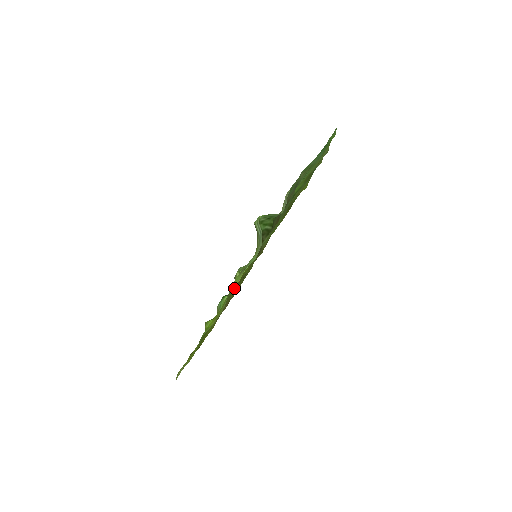
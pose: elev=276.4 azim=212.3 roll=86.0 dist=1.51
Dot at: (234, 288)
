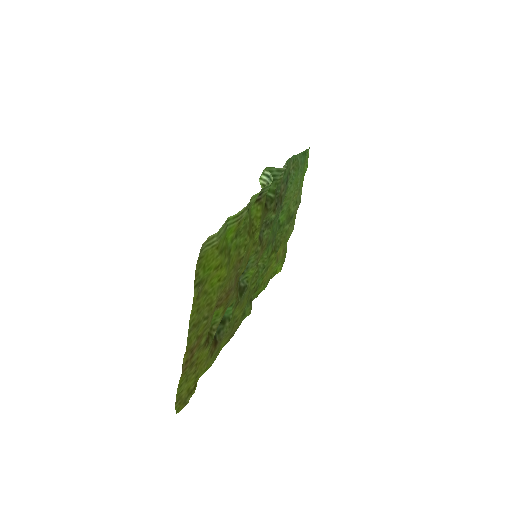
Dot at: (249, 225)
